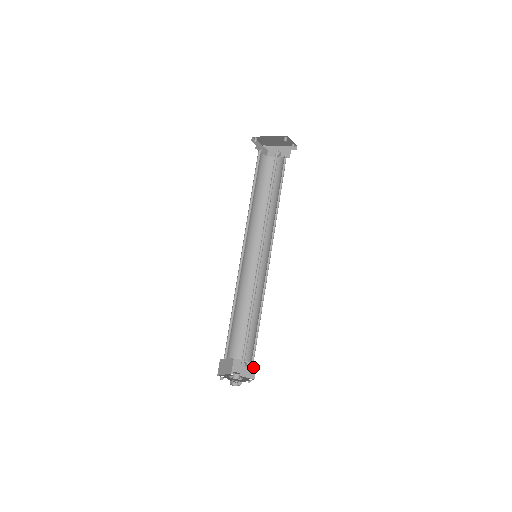
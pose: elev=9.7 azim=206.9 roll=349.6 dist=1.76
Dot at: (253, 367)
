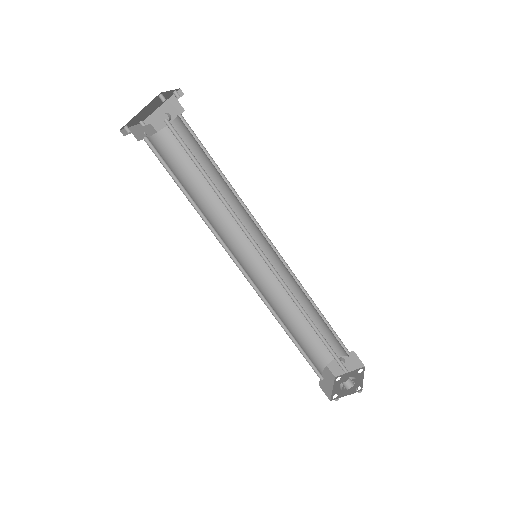
Dot at: (353, 357)
